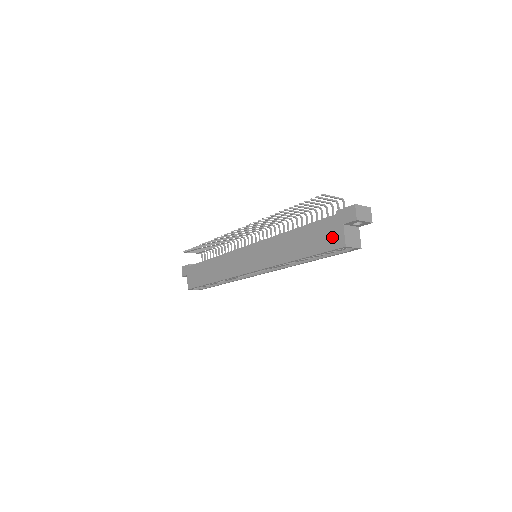
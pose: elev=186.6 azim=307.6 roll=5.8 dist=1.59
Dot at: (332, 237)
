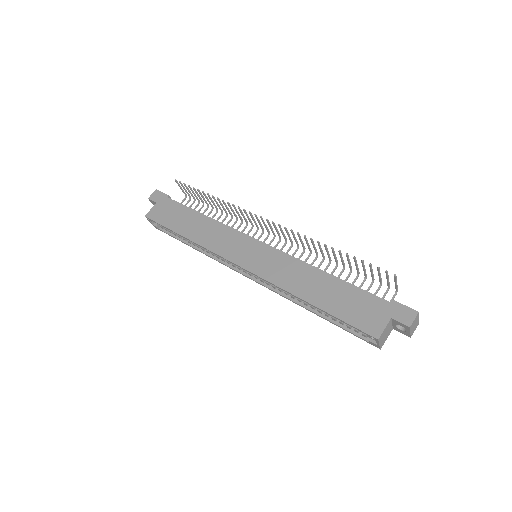
Dot at: (369, 318)
